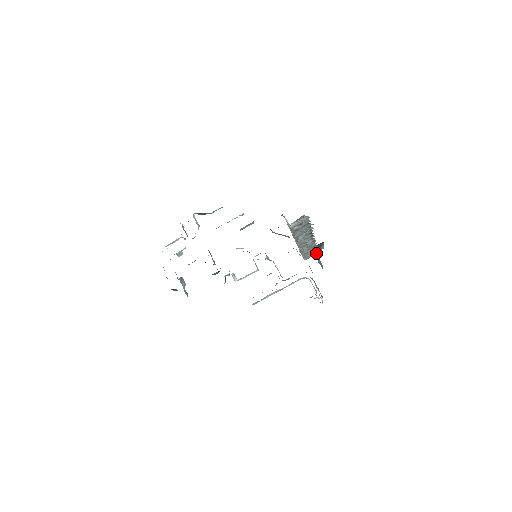
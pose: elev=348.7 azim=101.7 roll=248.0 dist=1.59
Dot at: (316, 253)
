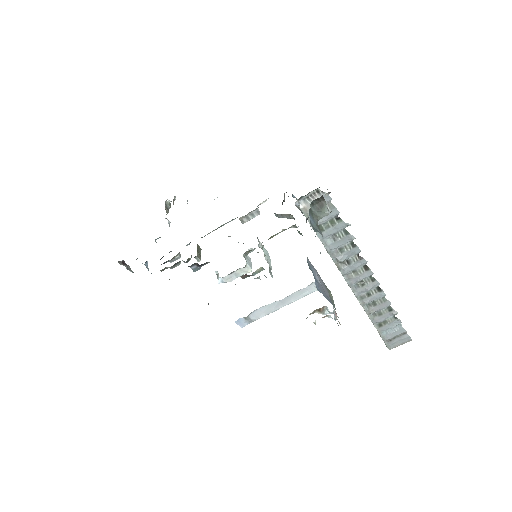
Dot at: (405, 339)
